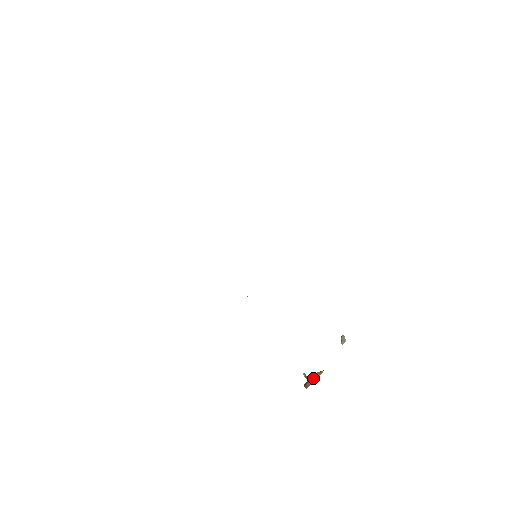
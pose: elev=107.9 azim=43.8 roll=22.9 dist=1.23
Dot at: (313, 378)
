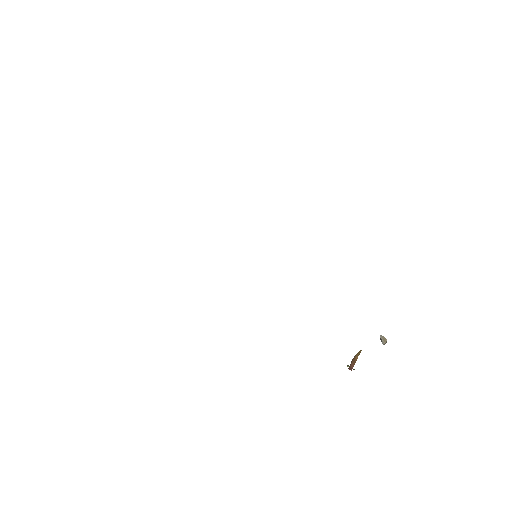
Dot at: (354, 358)
